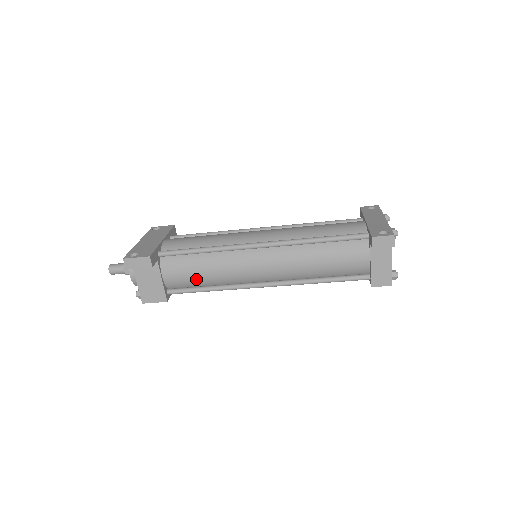
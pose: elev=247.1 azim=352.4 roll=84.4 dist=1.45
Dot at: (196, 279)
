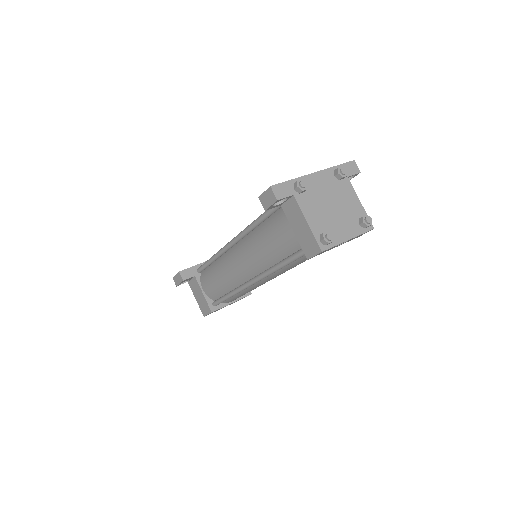
Dot at: (217, 287)
